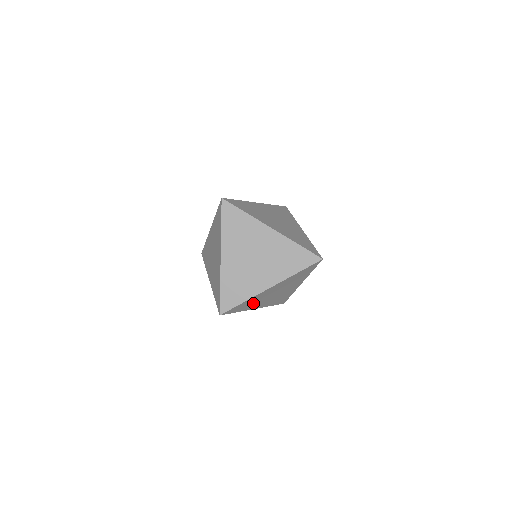
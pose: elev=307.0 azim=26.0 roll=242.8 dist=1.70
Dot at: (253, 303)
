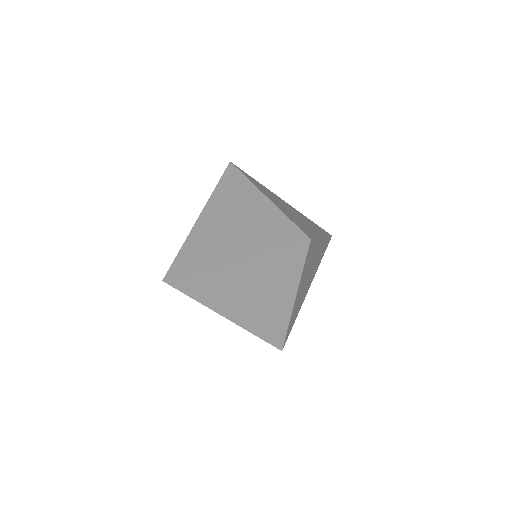
Dot at: (298, 306)
